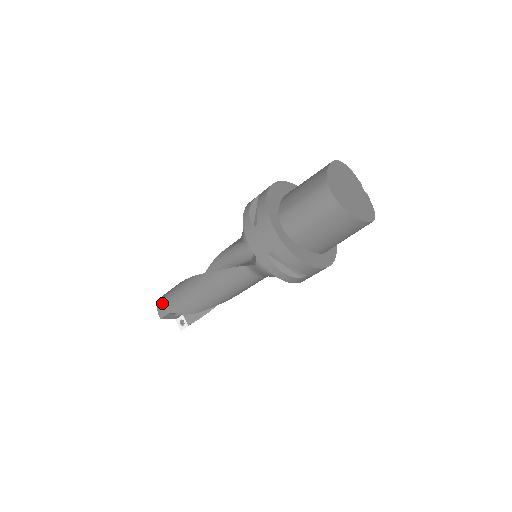
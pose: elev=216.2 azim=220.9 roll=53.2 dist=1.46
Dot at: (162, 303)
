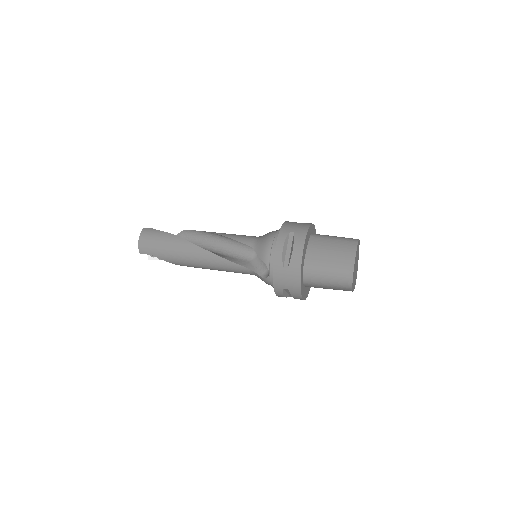
Dot at: (146, 243)
